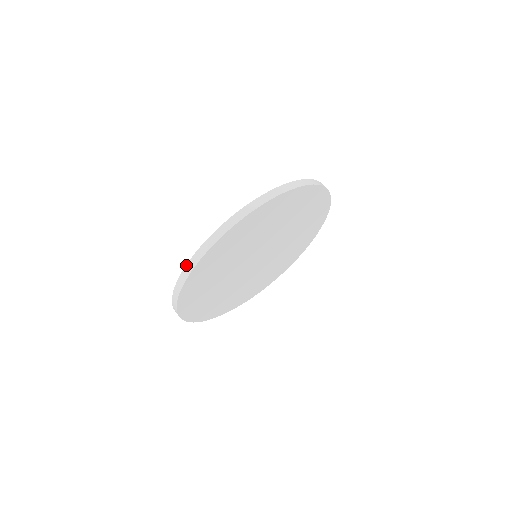
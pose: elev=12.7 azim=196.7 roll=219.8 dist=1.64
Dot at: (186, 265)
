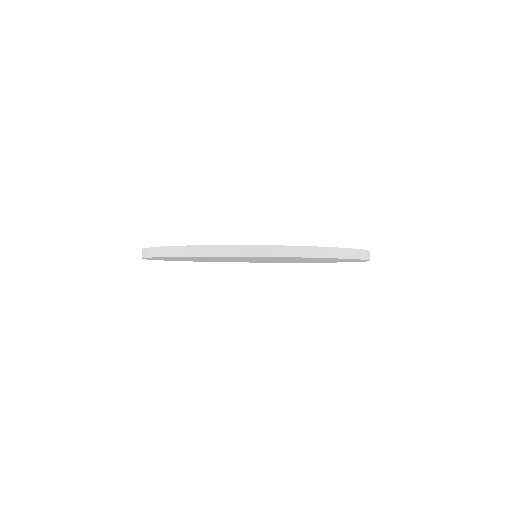
Dot at: (157, 247)
